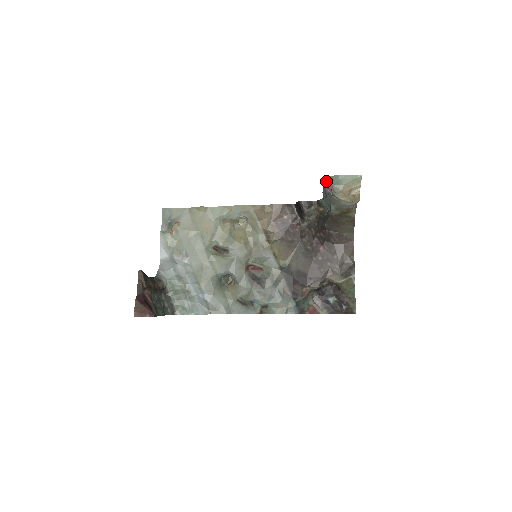
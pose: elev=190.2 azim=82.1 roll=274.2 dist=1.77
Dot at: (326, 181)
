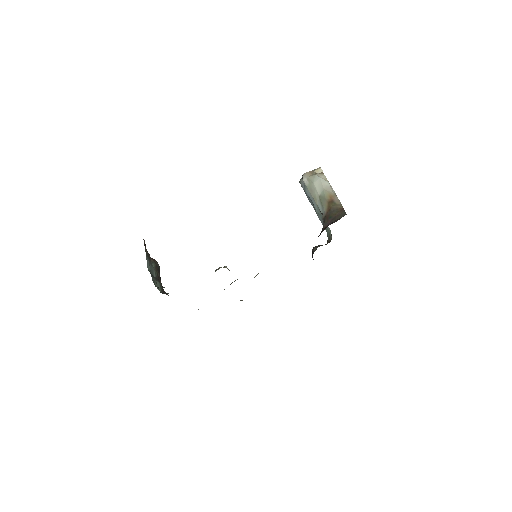
Dot at: occluded
